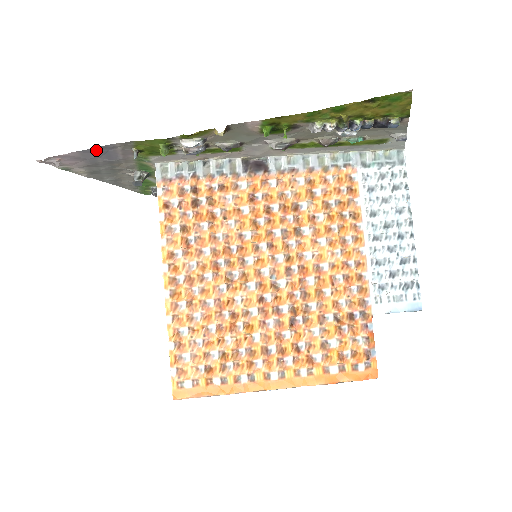
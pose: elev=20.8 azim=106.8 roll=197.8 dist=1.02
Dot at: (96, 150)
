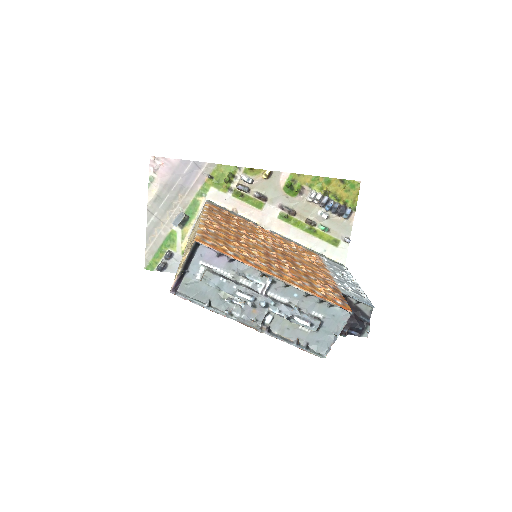
Dot at: (190, 165)
